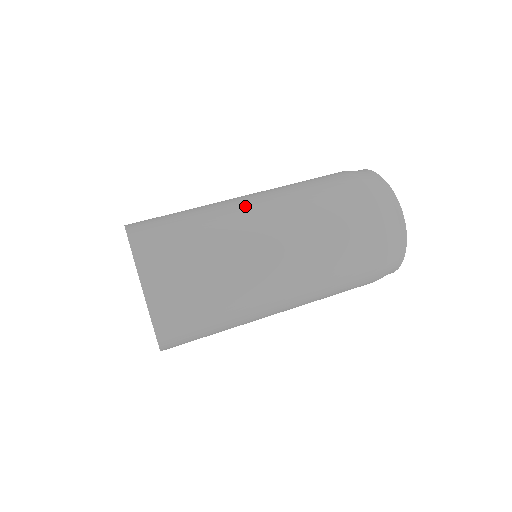
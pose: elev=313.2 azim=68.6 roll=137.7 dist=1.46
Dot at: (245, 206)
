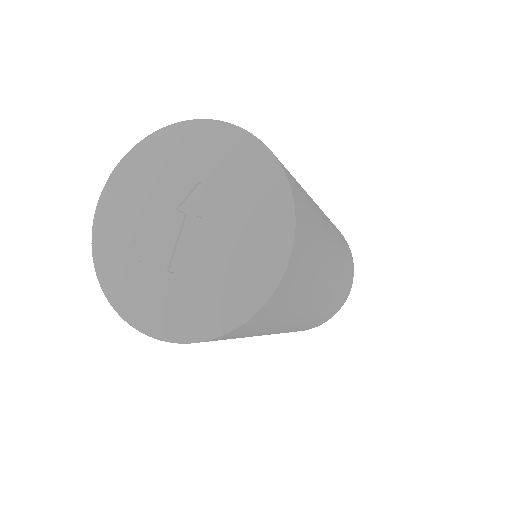
Dot at: occluded
